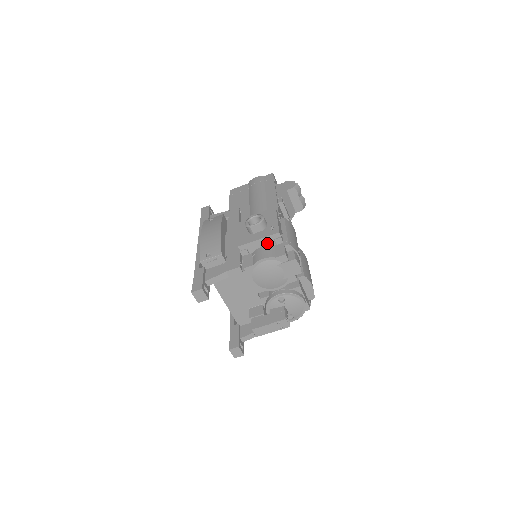
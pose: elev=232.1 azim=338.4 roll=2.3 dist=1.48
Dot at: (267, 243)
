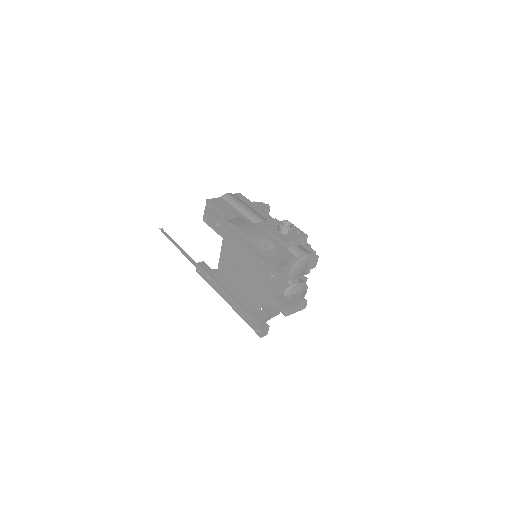
Dot at: (298, 243)
